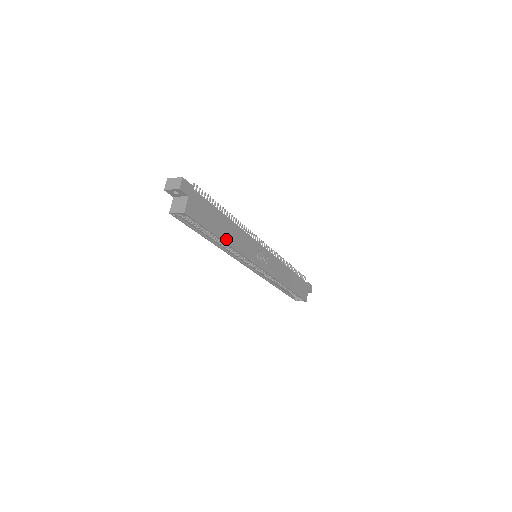
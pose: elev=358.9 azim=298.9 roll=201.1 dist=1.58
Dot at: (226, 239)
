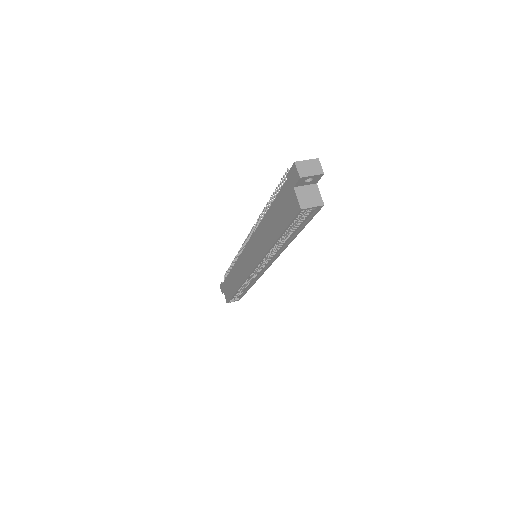
Dot at: (290, 237)
